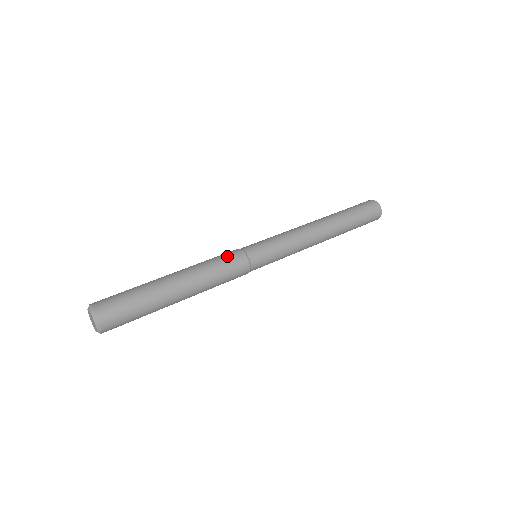
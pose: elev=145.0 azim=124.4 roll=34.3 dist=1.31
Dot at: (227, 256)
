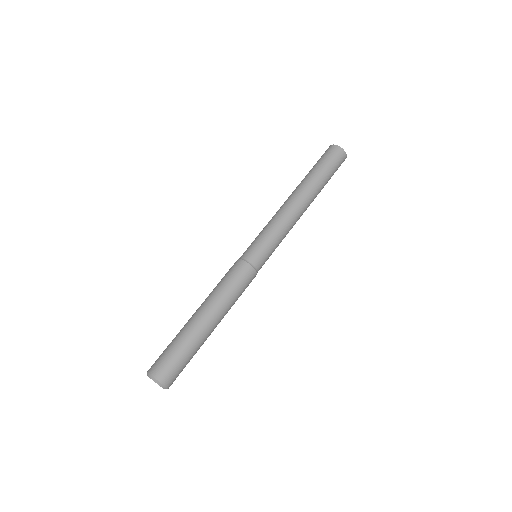
Dot at: (235, 274)
